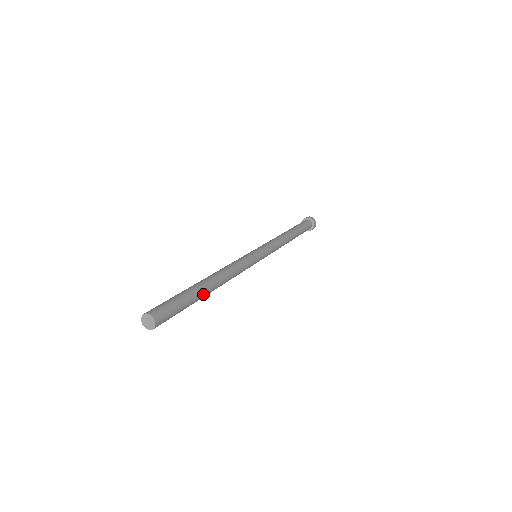
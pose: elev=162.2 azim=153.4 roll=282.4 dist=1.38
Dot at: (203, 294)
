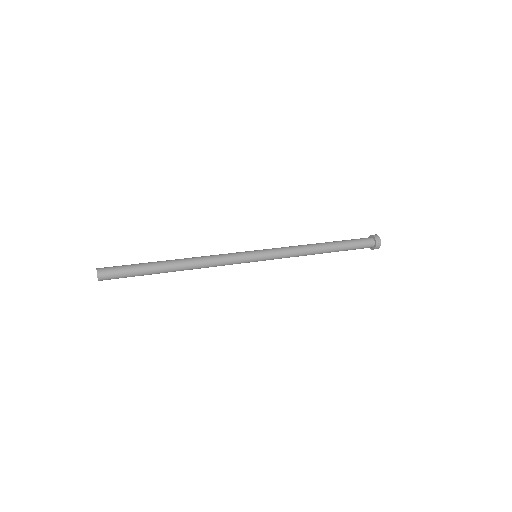
Dot at: (159, 266)
